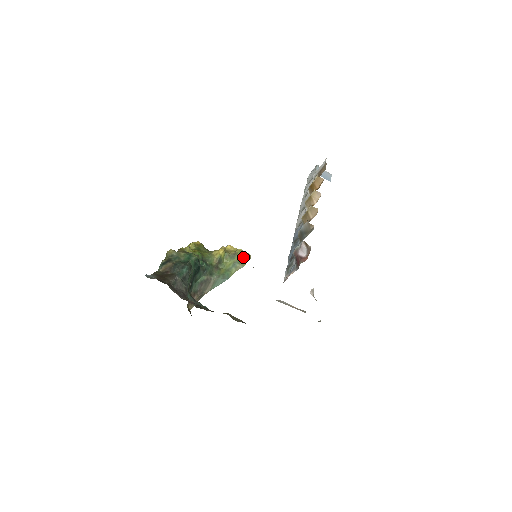
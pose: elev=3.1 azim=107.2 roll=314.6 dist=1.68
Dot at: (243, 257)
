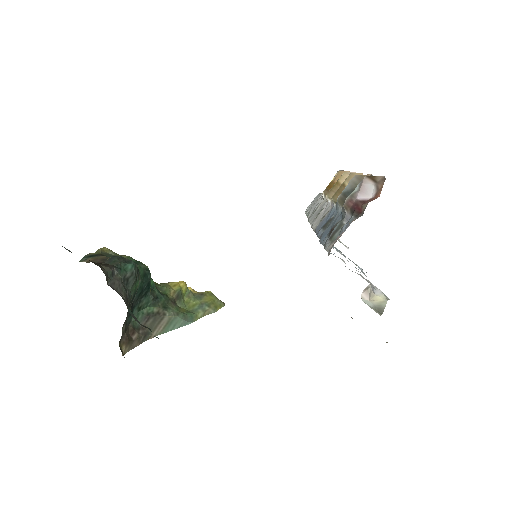
Dot at: (214, 300)
